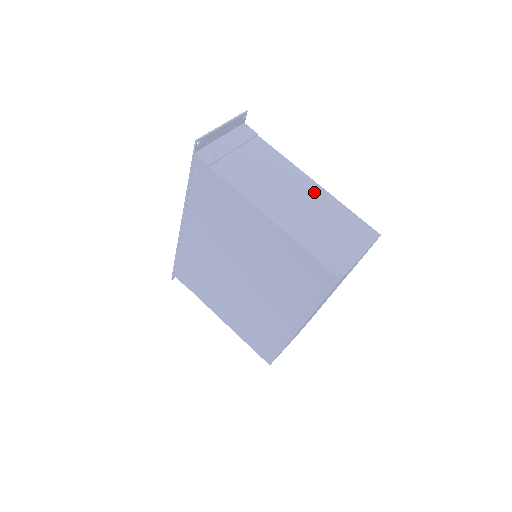
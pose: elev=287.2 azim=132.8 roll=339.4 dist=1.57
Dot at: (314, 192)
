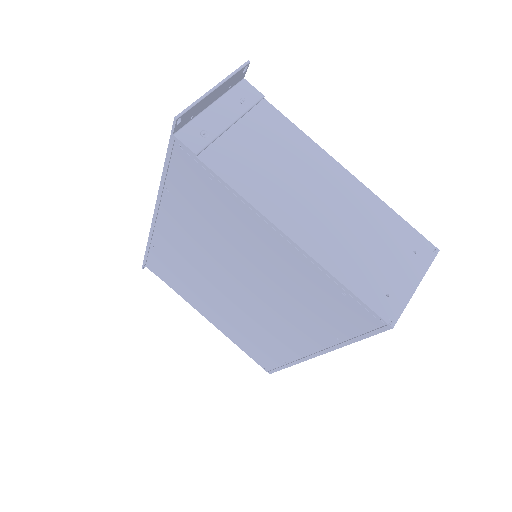
Dot at: (348, 189)
